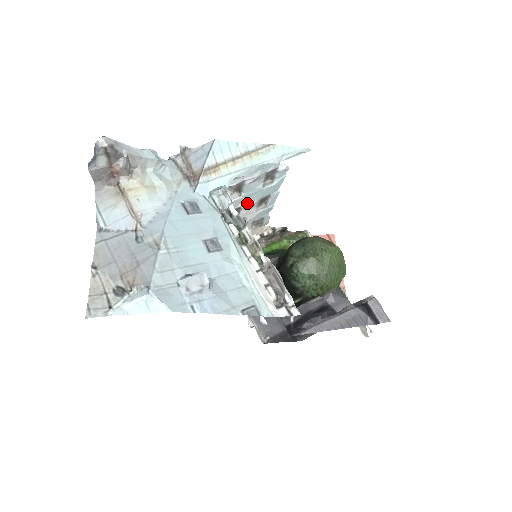
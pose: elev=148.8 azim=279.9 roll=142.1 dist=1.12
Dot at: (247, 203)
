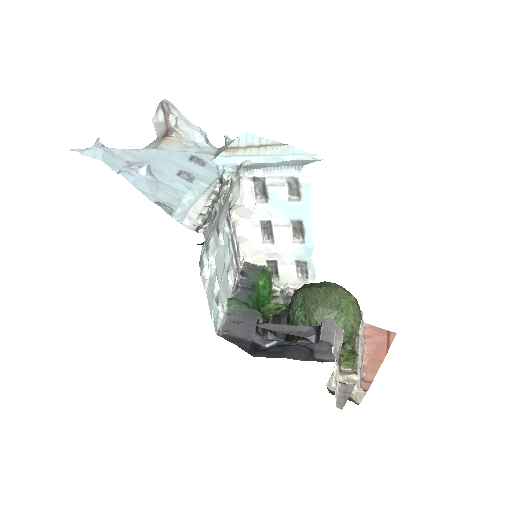
Dot at: (277, 219)
